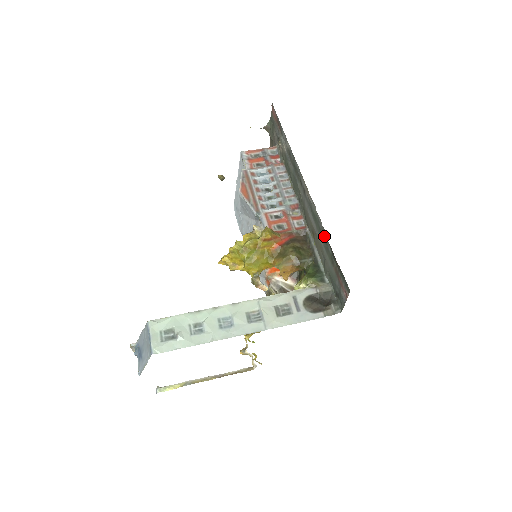
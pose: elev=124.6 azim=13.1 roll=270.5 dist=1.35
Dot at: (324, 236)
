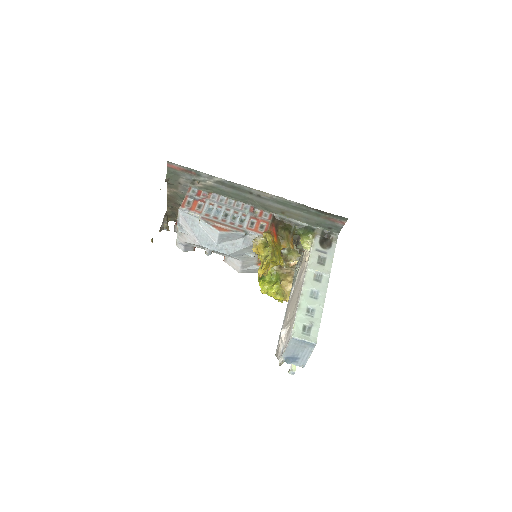
Dot at: (302, 208)
